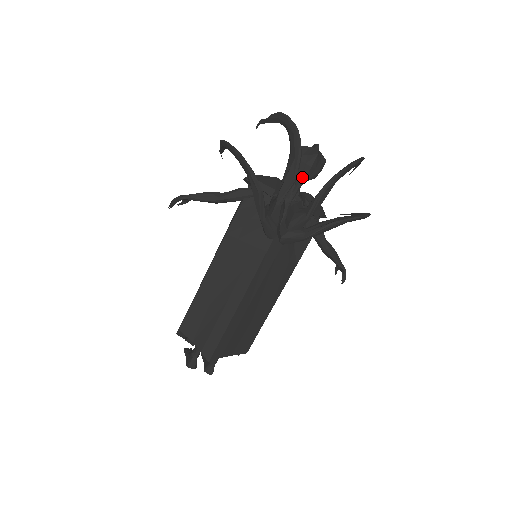
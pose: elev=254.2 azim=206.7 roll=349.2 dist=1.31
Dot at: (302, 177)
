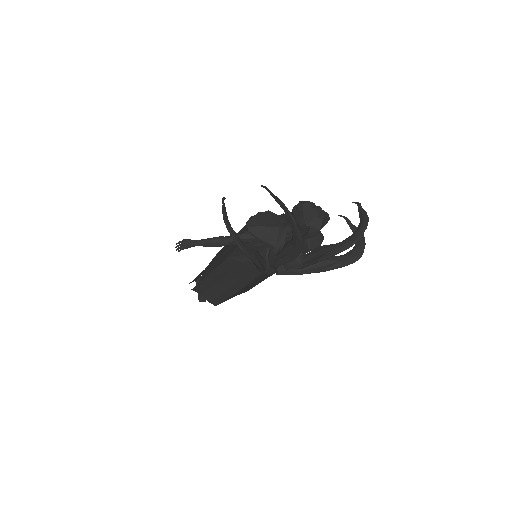
Dot at: (303, 239)
